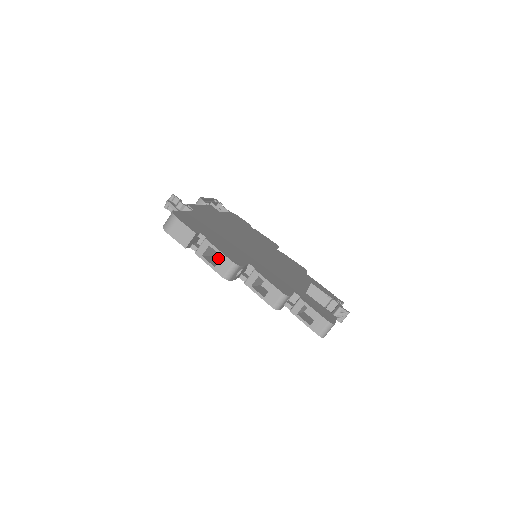
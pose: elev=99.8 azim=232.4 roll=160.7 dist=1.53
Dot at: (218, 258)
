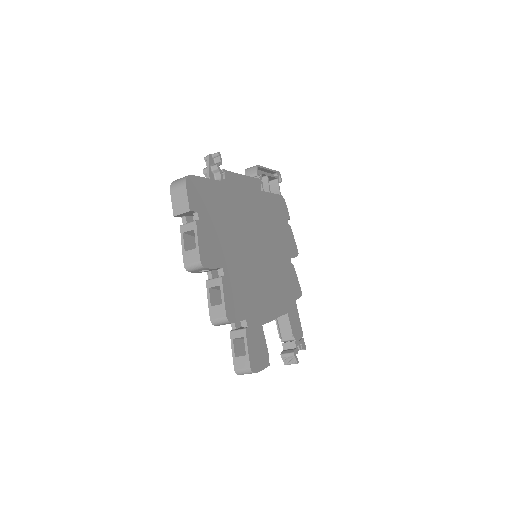
Dot at: occluded
